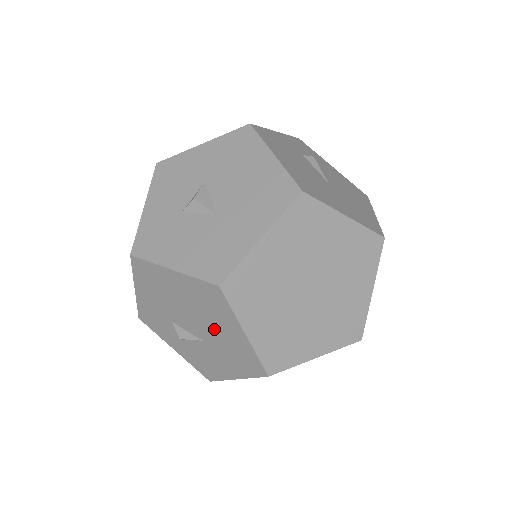
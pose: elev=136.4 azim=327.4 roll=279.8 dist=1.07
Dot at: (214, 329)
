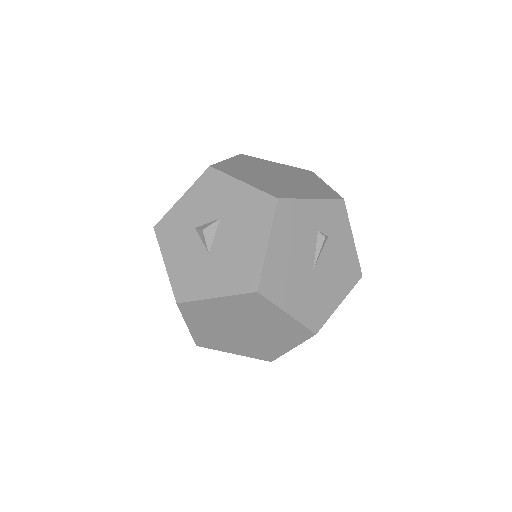
Dot at: occluded
